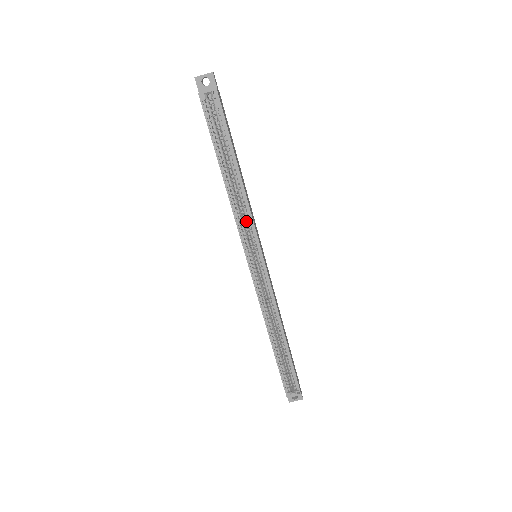
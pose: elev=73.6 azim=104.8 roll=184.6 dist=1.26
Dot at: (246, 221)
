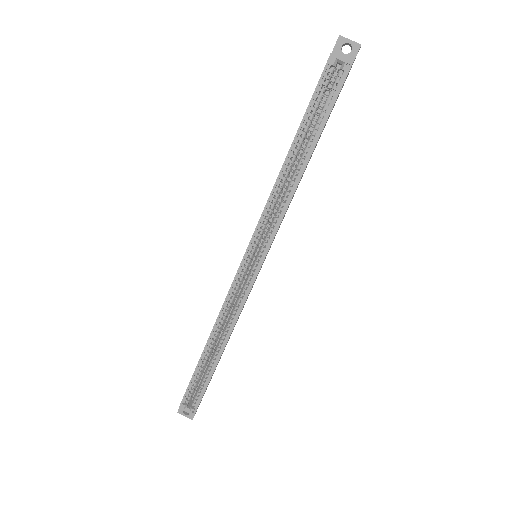
Dot at: (274, 216)
